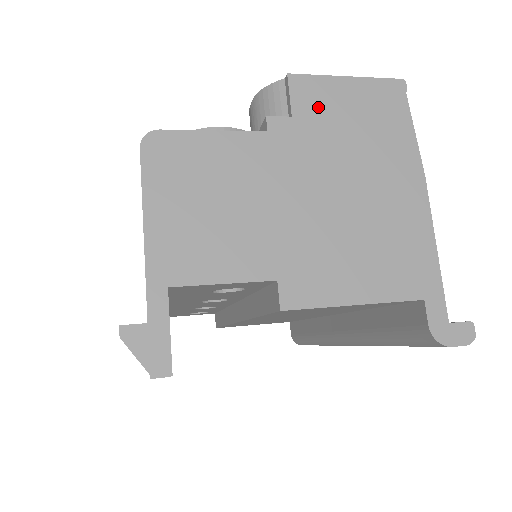
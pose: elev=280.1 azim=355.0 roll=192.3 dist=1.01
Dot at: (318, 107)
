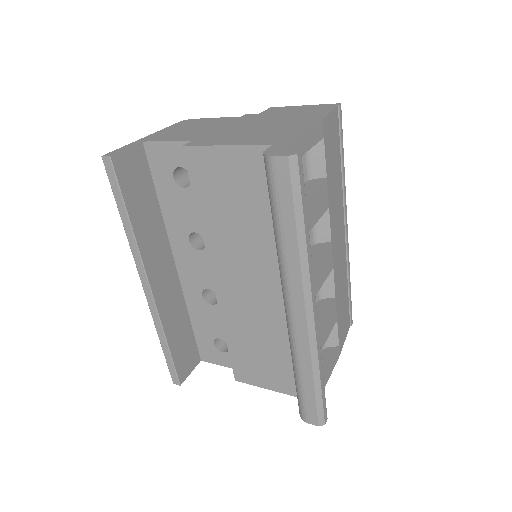
Dot at: (277, 111)
